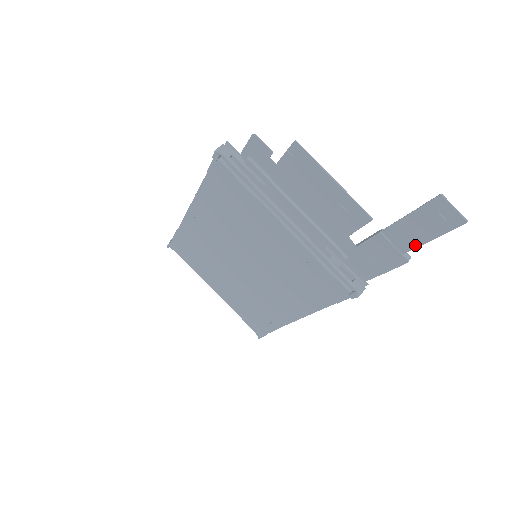
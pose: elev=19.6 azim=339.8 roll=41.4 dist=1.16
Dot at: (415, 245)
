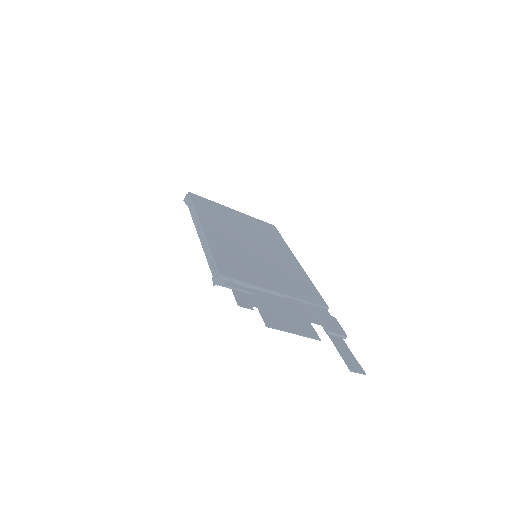
Dot at: (346, 346)
